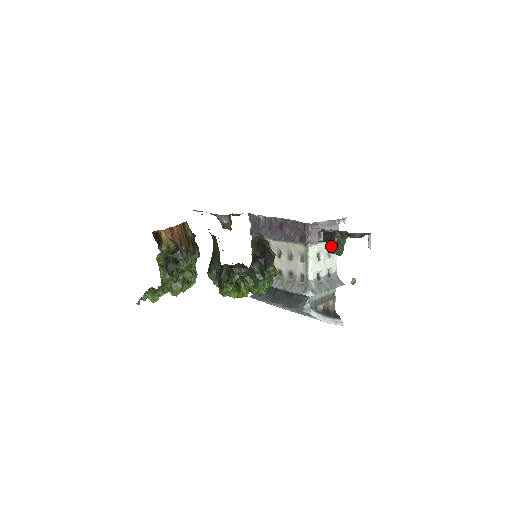
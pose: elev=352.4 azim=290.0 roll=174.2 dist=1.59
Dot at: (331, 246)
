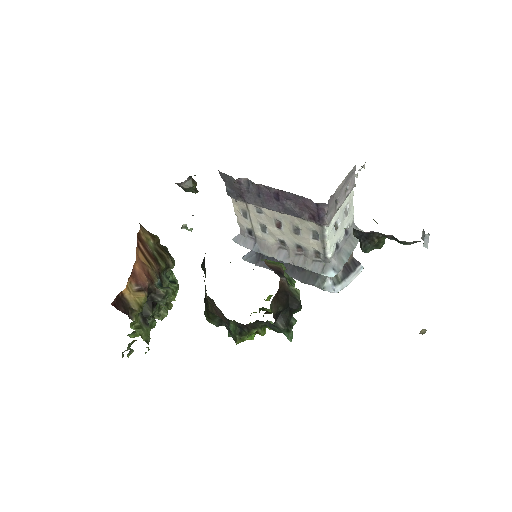
Dot at: (368, 247)
